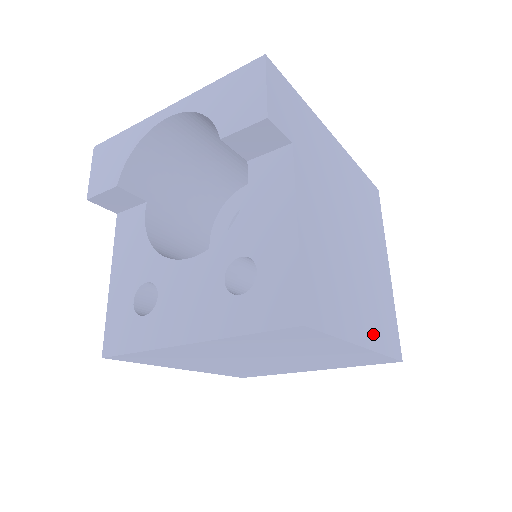
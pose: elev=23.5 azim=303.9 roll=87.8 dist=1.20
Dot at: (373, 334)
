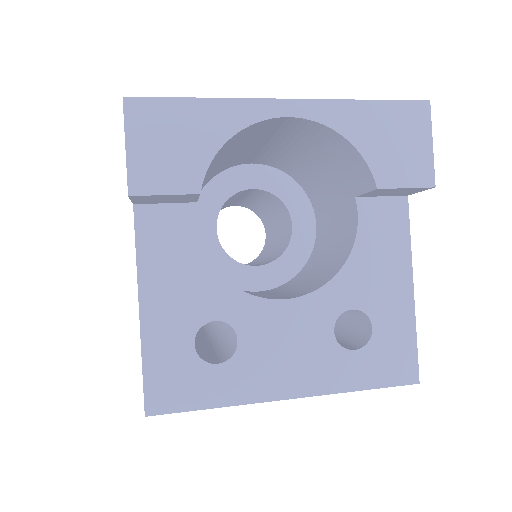
Dot at: occluded
